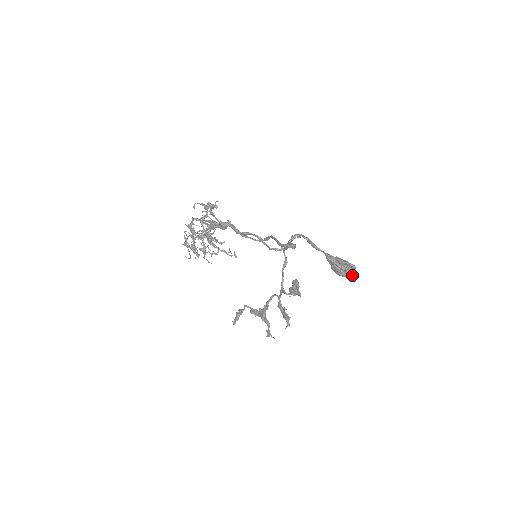
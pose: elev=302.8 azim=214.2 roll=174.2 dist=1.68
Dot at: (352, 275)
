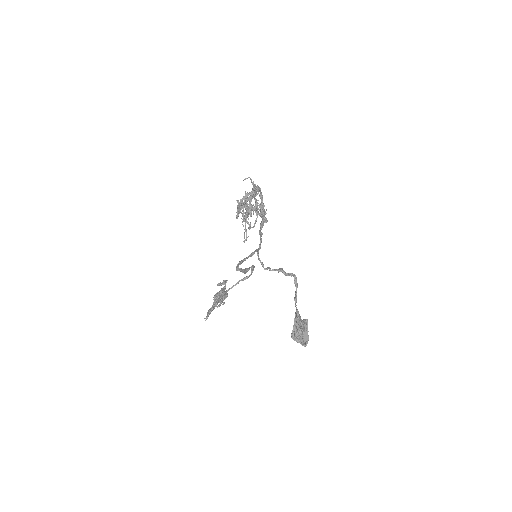
Dot at: (302, 345)
